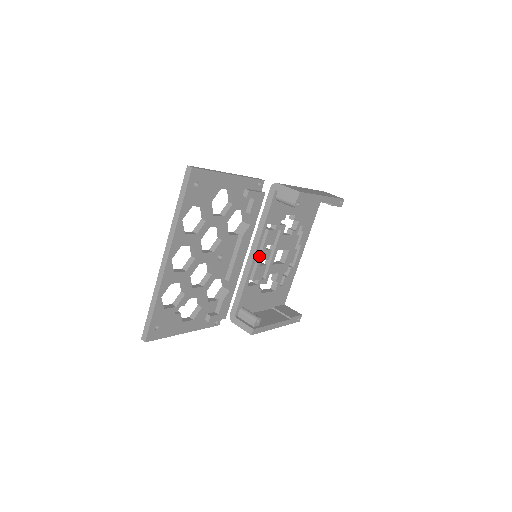
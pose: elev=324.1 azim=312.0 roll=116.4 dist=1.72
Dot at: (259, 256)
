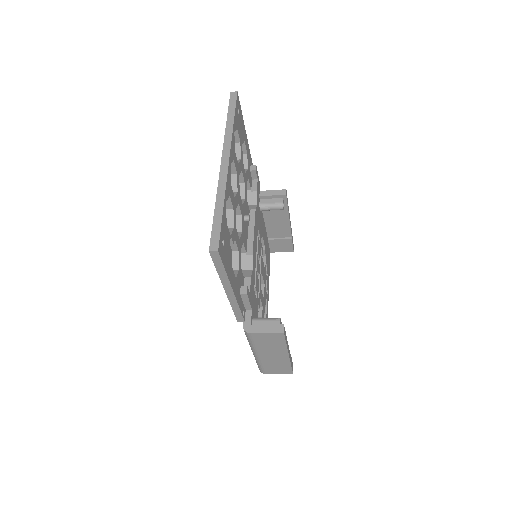
Dot at: occluded
